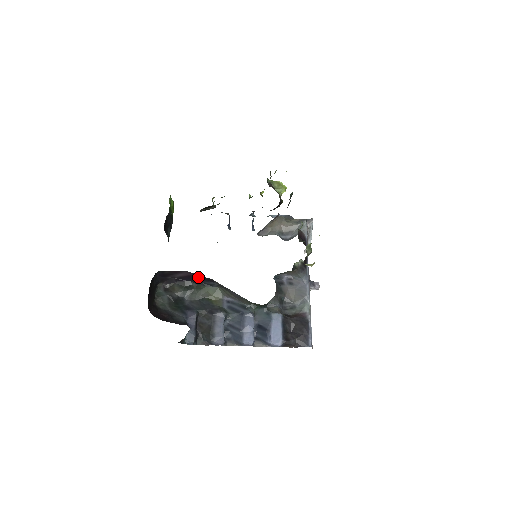
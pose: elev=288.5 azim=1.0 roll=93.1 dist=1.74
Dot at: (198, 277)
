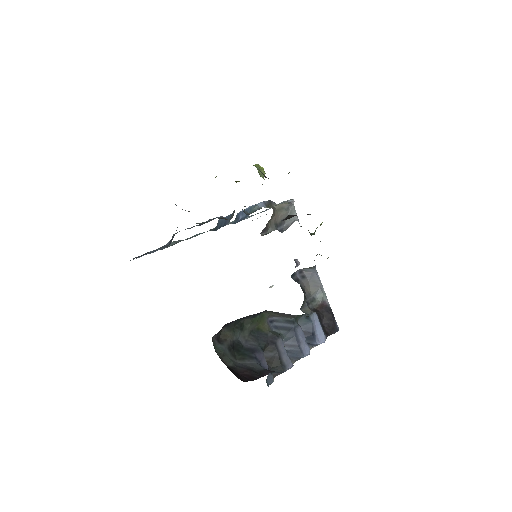
Dot at: occluded
